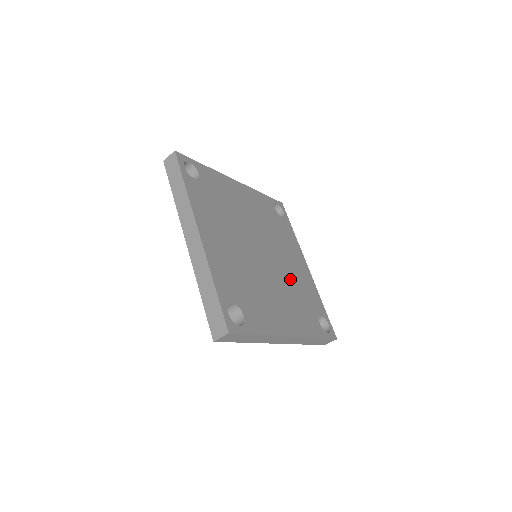
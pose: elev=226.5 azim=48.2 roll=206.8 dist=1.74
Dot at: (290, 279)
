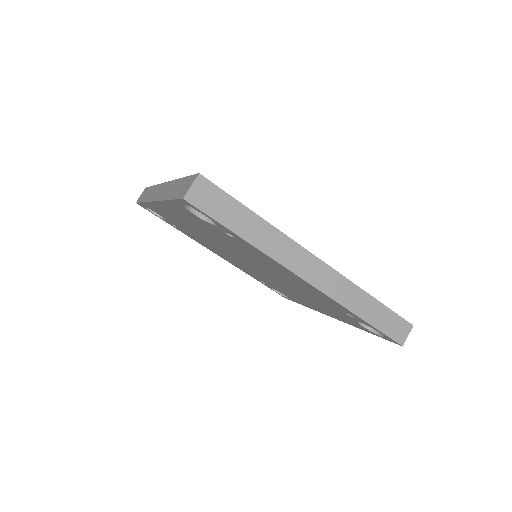
Dot at: occluded
